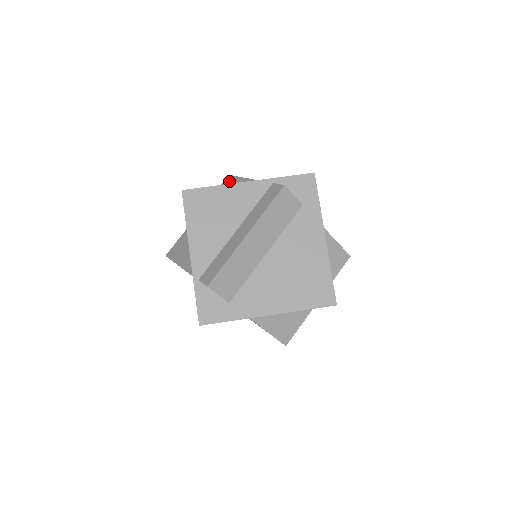
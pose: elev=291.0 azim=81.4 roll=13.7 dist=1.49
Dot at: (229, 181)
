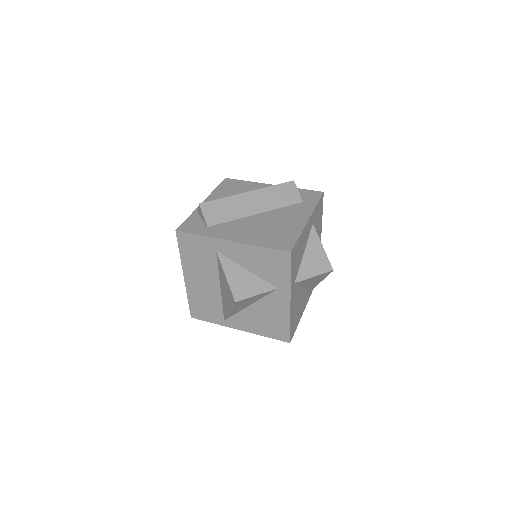
Dot at: occluded
